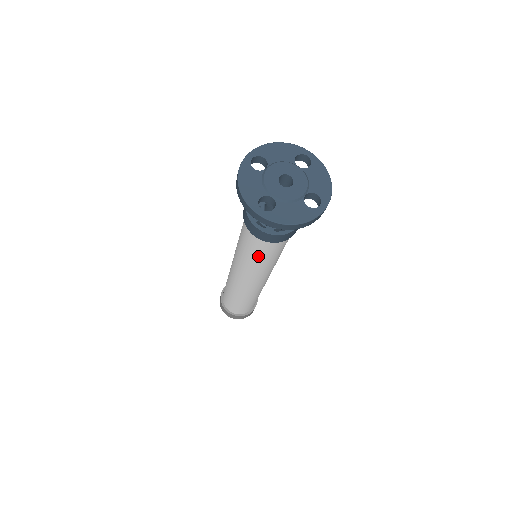
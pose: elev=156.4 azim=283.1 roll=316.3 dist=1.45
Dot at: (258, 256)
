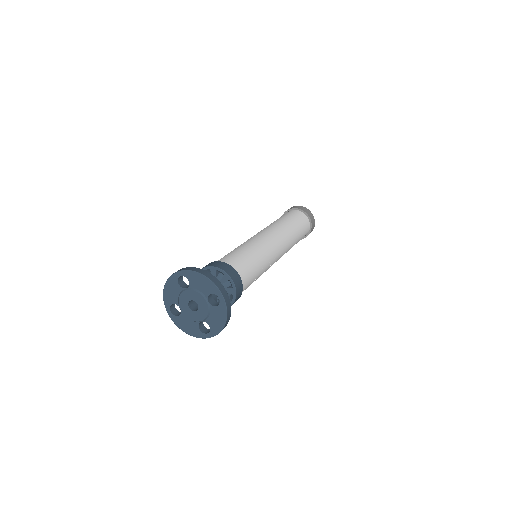
Dot at: occluded
